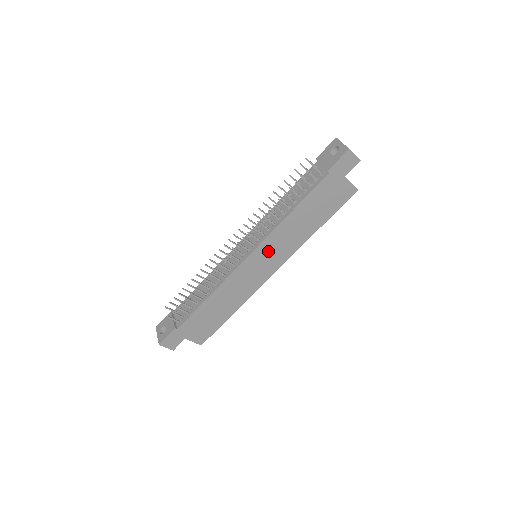
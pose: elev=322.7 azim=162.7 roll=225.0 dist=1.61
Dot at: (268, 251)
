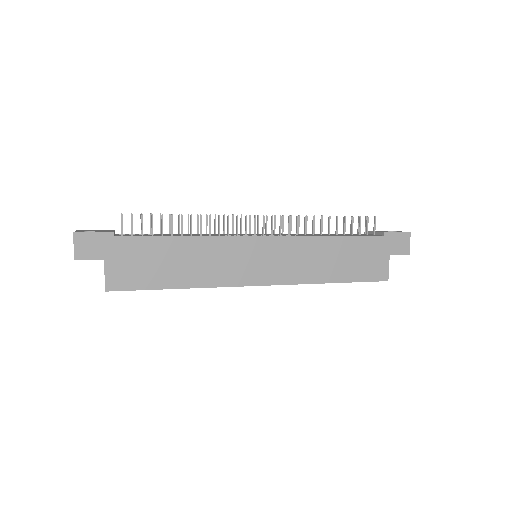
Dot at: (279, 253)
